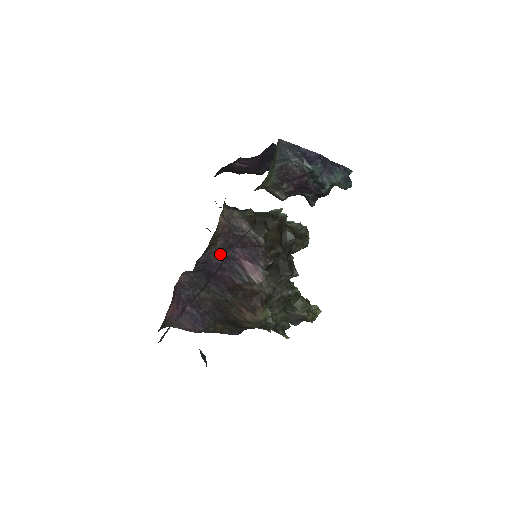
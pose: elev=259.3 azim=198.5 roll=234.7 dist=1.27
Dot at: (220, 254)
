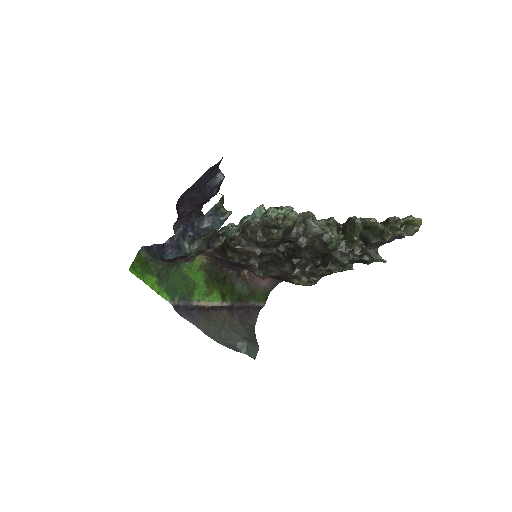
Dot at: (233, 266)
